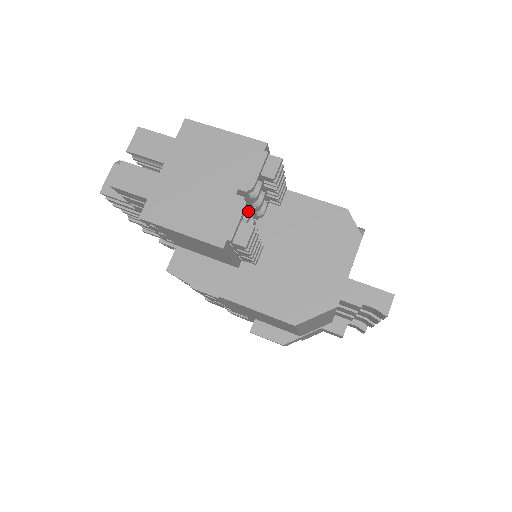
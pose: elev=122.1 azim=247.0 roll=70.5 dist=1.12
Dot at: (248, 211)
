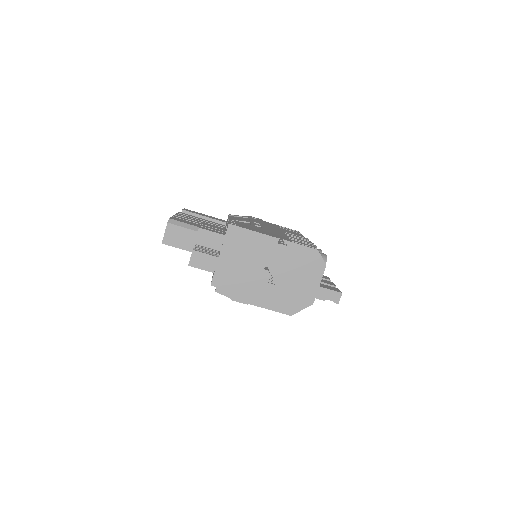
Dot at: occluded
